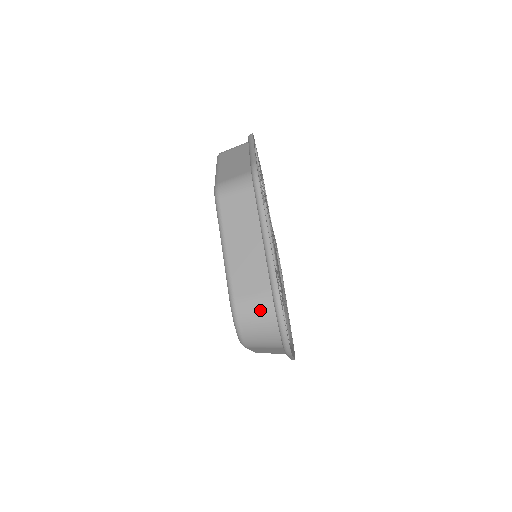
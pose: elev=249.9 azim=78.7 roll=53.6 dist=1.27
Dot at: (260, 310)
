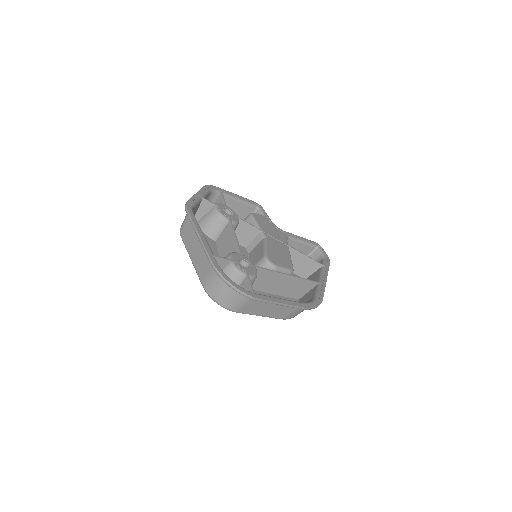
Dot at: (215, 281)
